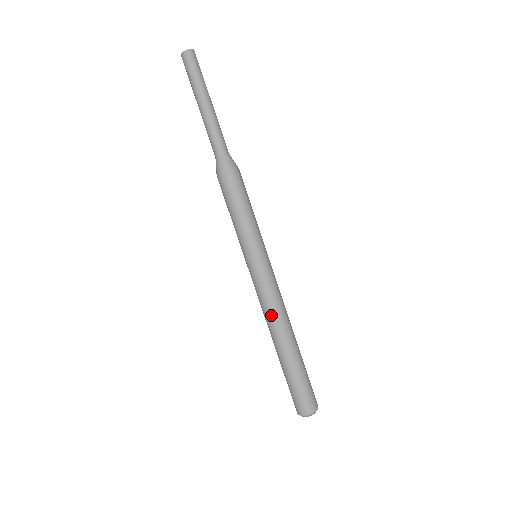
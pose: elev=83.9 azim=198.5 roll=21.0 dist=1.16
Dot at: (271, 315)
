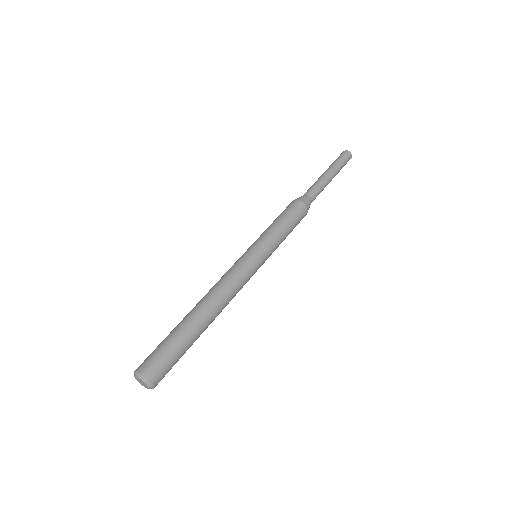
Dot at: (226, 291)
